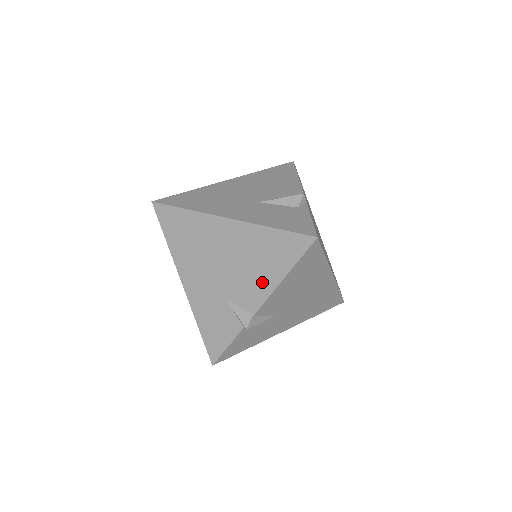
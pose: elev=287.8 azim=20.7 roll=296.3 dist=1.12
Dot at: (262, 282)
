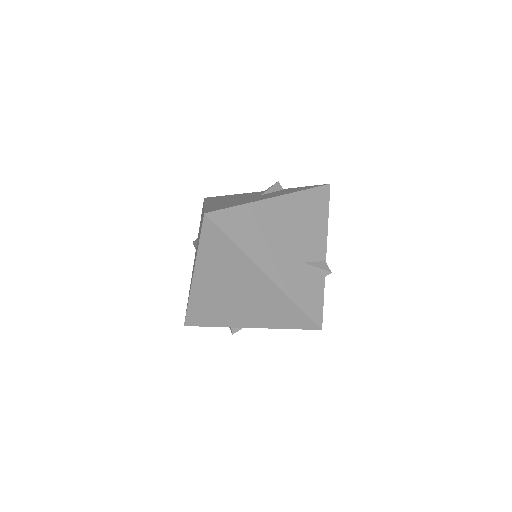
Dot at: (318, 232)
